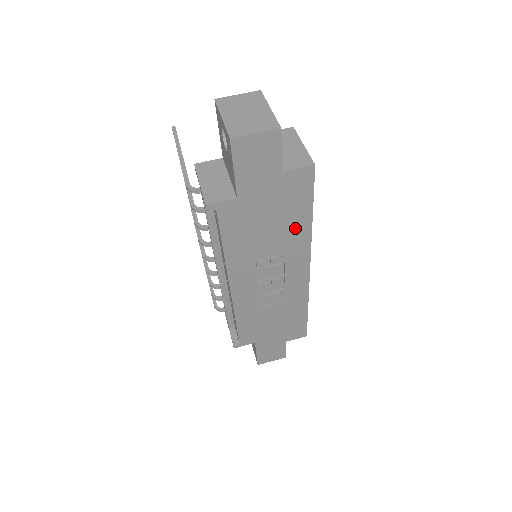
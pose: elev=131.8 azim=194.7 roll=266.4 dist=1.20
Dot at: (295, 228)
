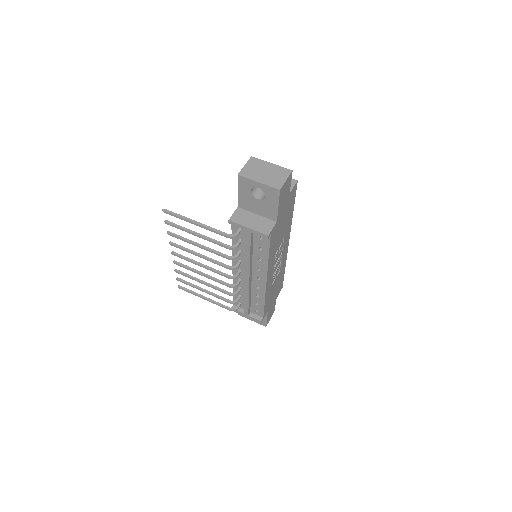
Dot at: (288, 222)
